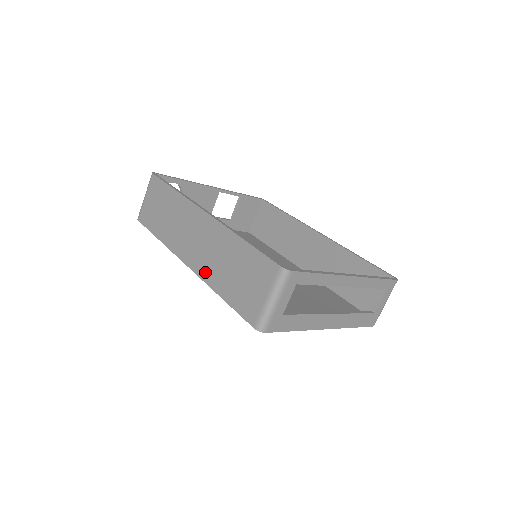
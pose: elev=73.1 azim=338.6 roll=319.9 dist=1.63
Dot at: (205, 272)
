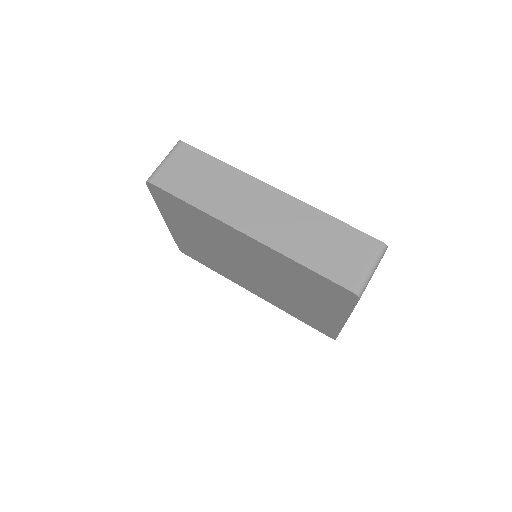
Dot at: (278, 242)
